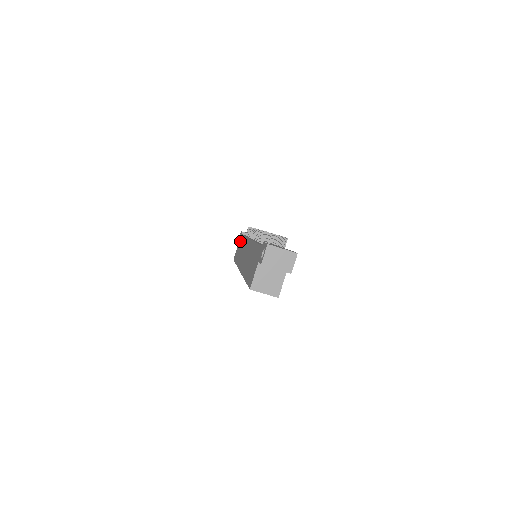
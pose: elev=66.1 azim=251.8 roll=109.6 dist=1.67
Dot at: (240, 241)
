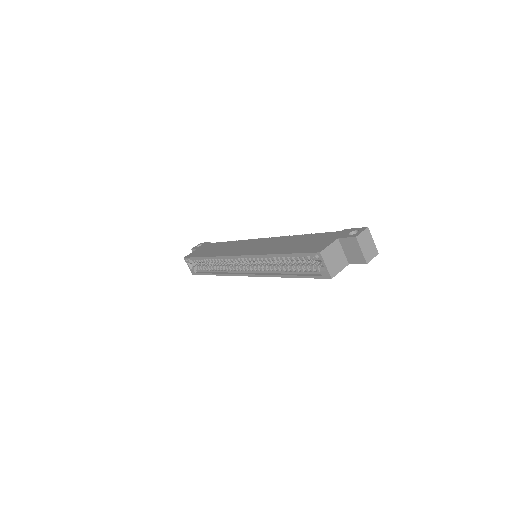
Dot at: (209, 246)
